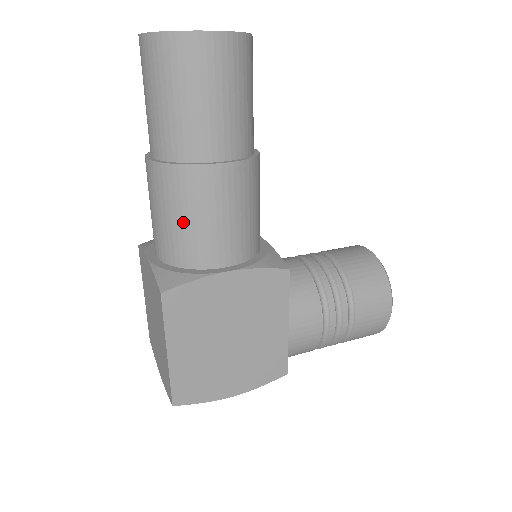
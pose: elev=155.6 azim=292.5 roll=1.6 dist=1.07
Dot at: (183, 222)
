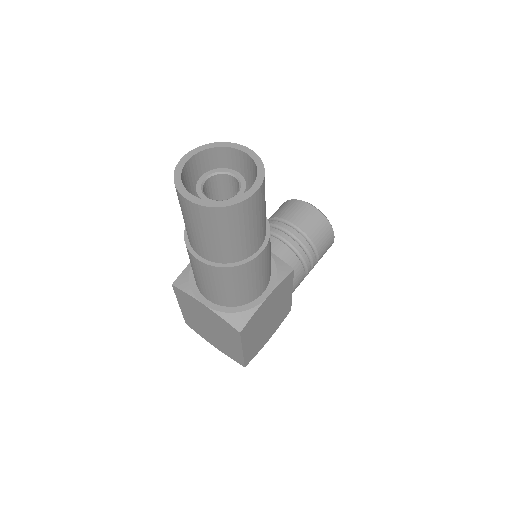
Dot at: (239, 288)
